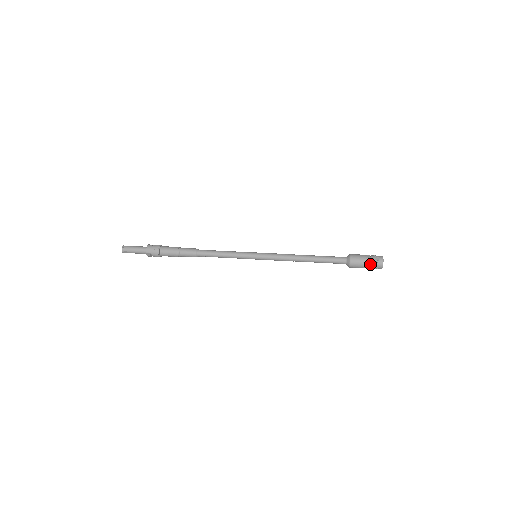
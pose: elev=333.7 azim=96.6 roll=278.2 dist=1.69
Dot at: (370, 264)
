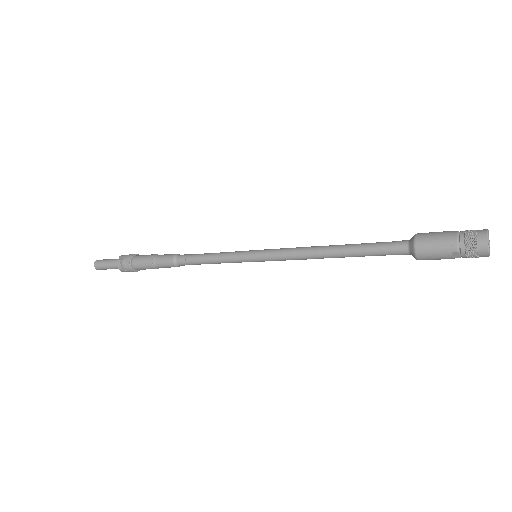
Dot at: (458, 238)
